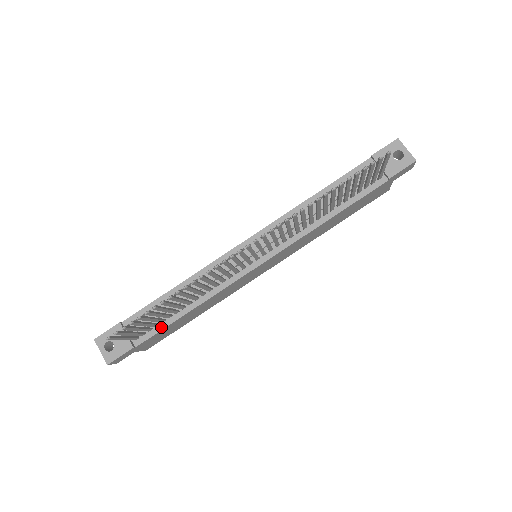
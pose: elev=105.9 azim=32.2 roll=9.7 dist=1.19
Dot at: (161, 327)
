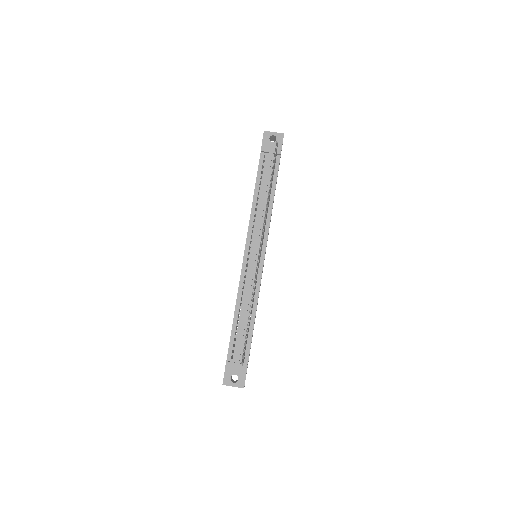
Dot at: (250, 340)
